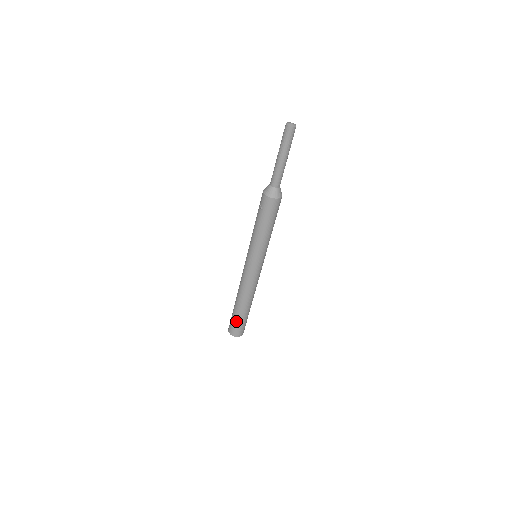
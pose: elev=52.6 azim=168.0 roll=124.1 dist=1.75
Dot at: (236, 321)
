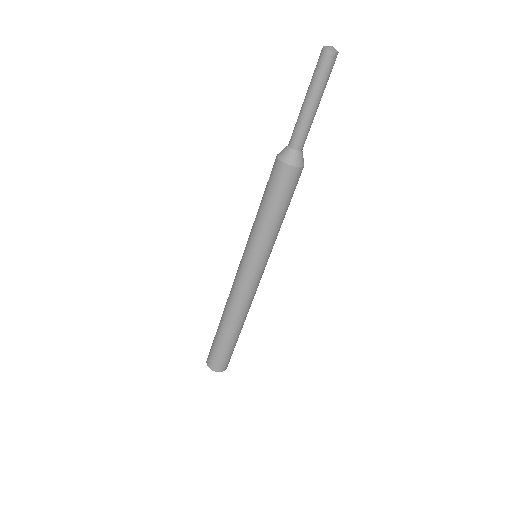
Dot at: (214, 344)
